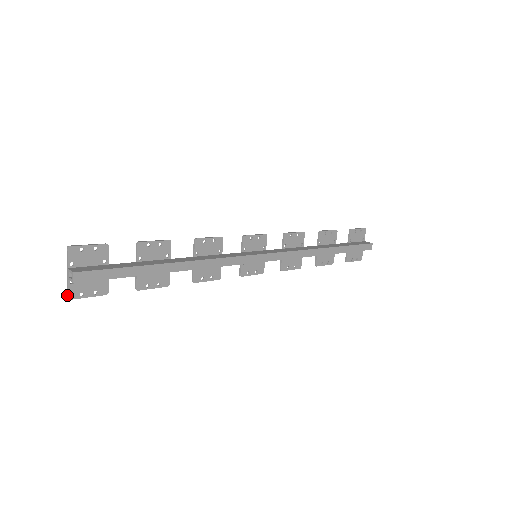
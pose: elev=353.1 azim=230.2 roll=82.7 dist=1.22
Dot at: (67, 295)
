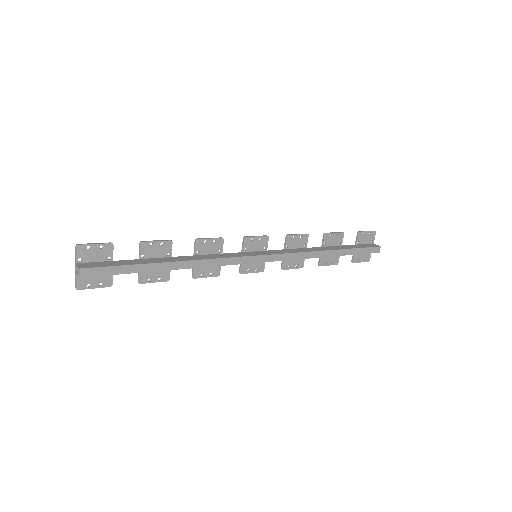
Dot at: (75, 286)
